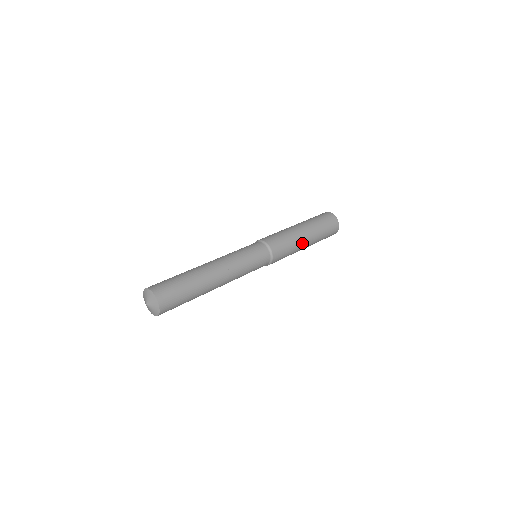
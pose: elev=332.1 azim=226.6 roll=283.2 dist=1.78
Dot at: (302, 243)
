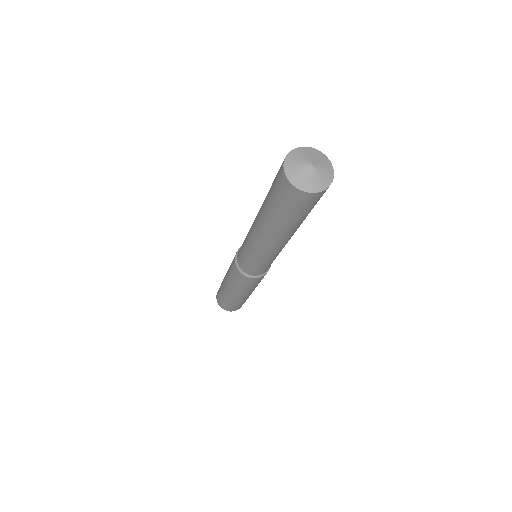
Dot at: occluded
